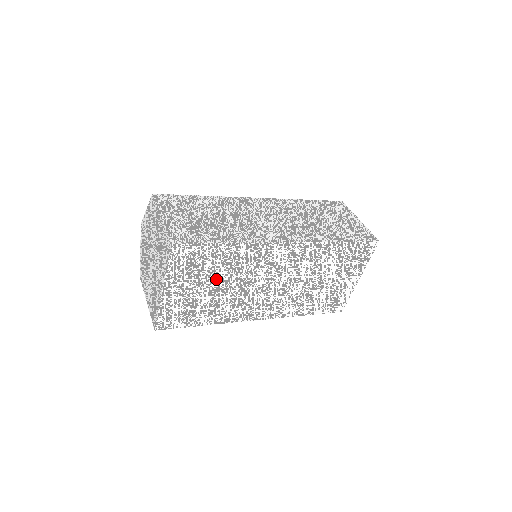
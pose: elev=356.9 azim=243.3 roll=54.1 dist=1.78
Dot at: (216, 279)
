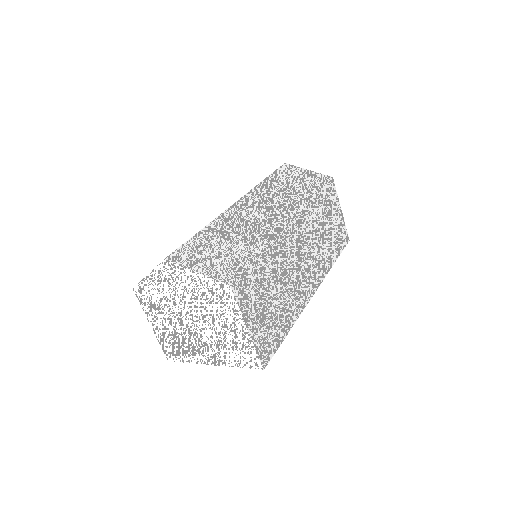
Dot at: occluded
